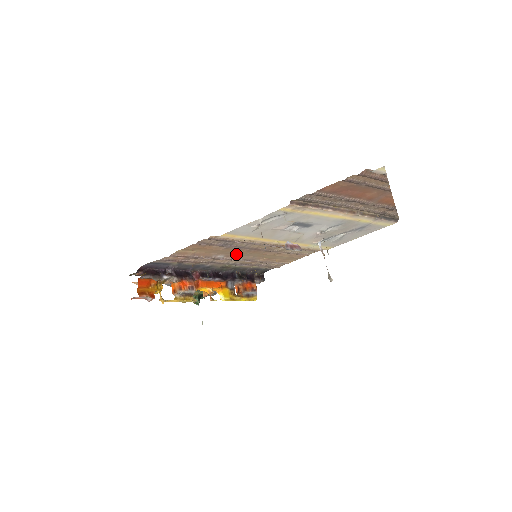
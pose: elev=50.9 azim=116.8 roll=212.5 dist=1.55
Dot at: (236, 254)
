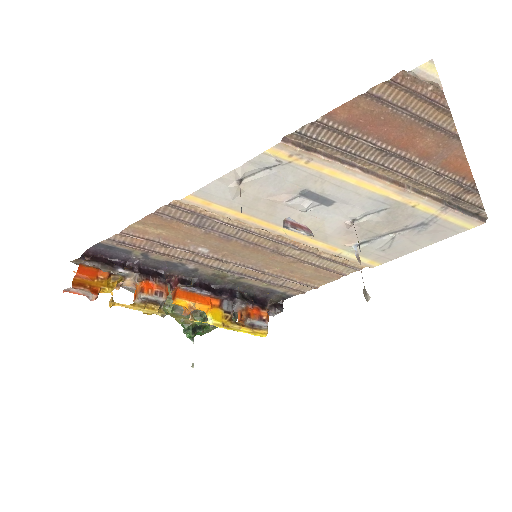
Dot at: (227, 250)
